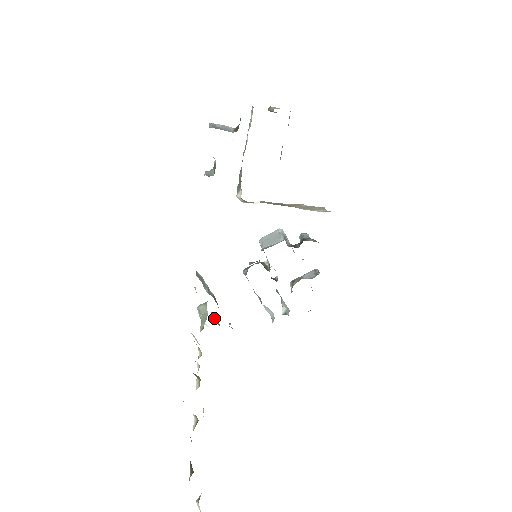
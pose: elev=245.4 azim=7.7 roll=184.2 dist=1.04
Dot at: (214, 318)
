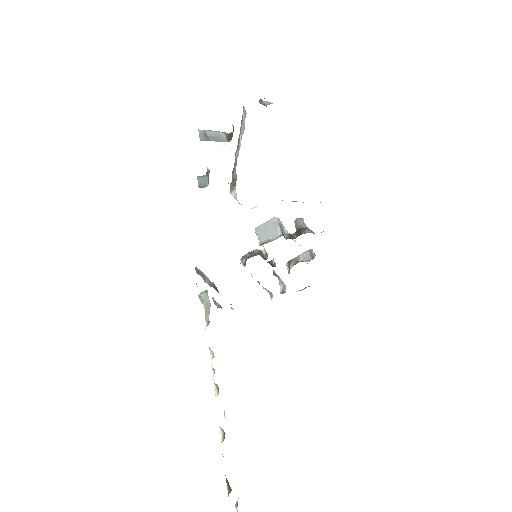
Dot at: (215, 301)
